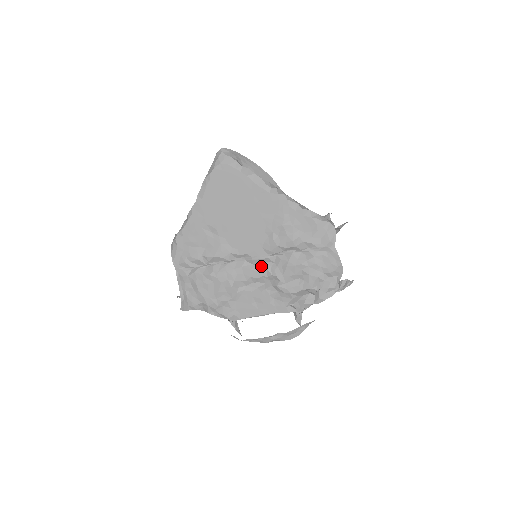
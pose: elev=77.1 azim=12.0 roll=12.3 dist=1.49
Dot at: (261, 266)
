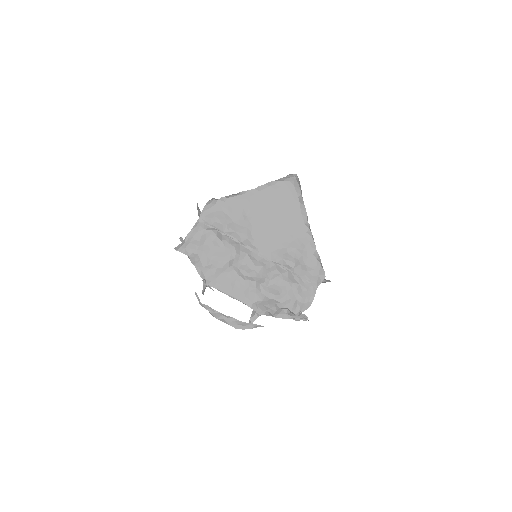
Dot at: (260, 263)
